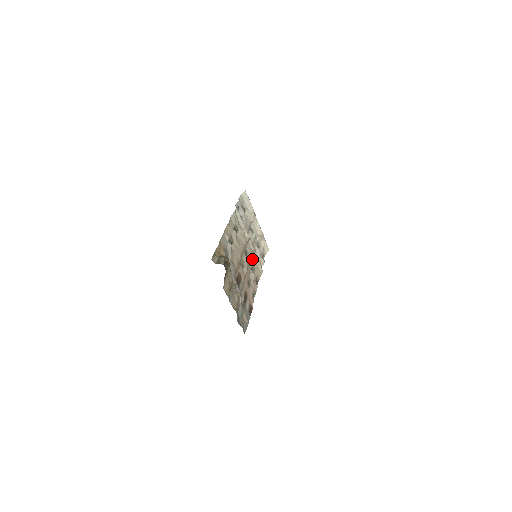
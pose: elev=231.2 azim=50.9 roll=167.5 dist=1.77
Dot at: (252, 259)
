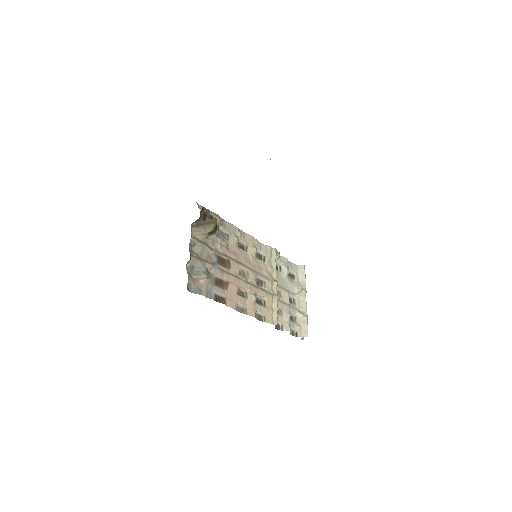
Dot at: (267, 296)
